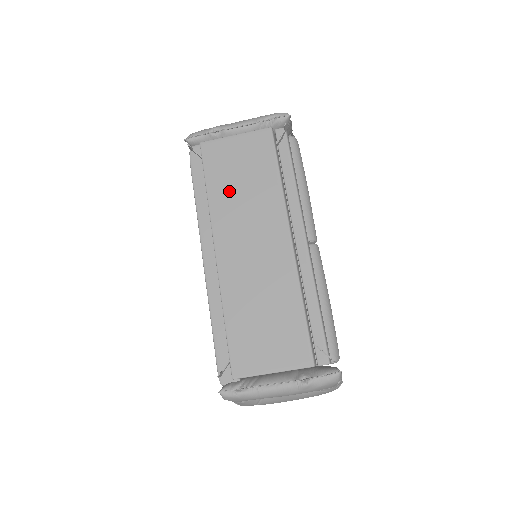
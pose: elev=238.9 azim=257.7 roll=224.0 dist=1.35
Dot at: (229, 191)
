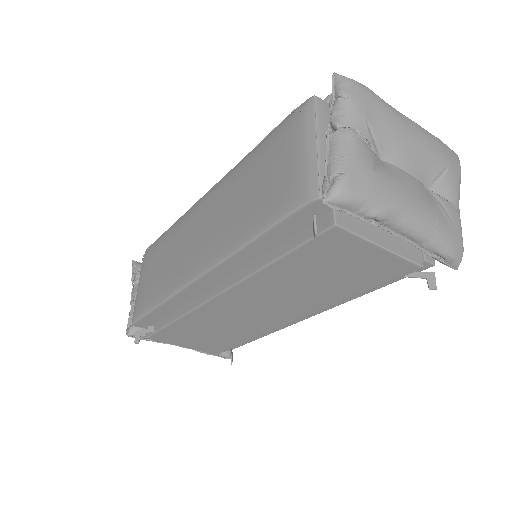
Dot at: (295, 277)
